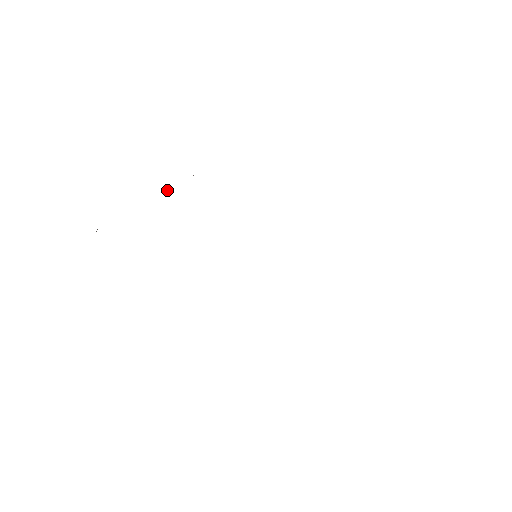
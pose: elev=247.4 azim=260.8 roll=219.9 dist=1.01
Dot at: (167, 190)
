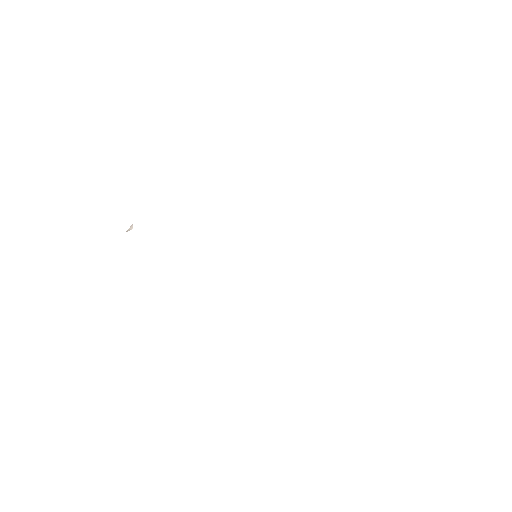
Dot at: (132, 227)
